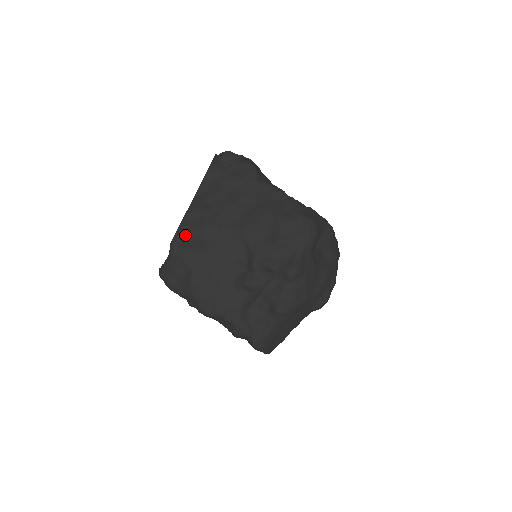
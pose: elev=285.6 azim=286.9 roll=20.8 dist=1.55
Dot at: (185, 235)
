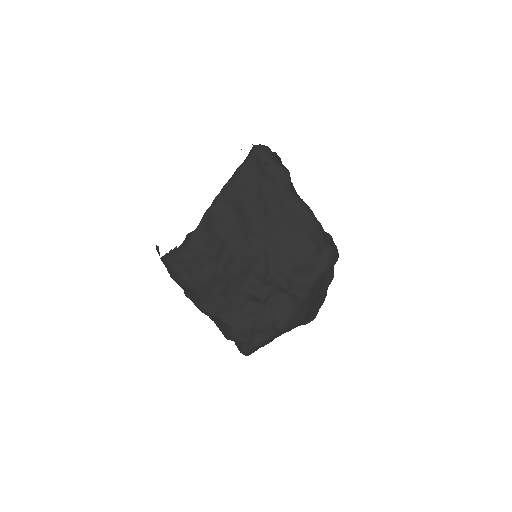
Dot at: (208, 230)
